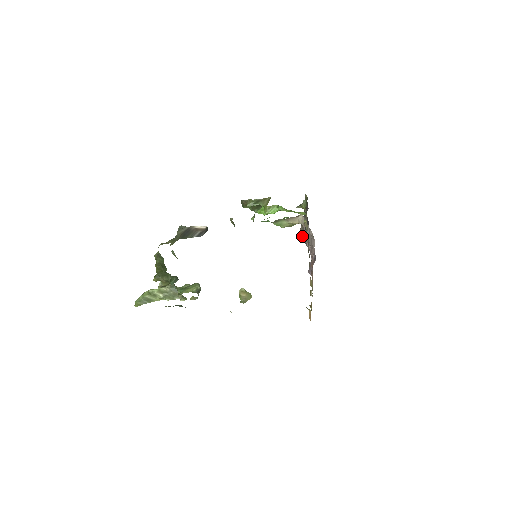
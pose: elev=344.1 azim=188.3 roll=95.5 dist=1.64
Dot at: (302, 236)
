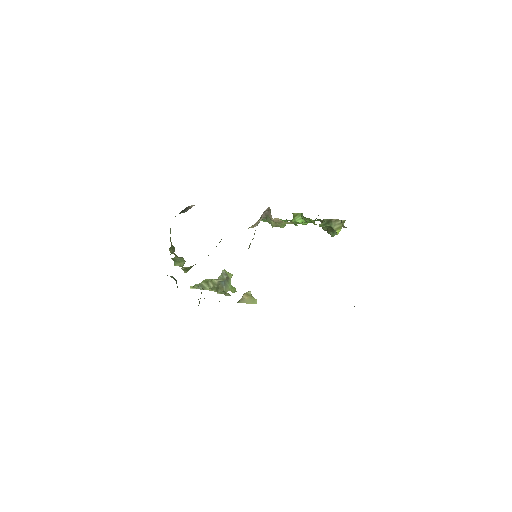
Dot at: occluded
